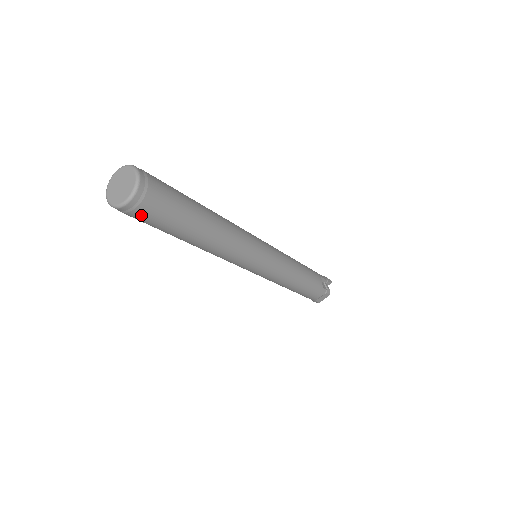
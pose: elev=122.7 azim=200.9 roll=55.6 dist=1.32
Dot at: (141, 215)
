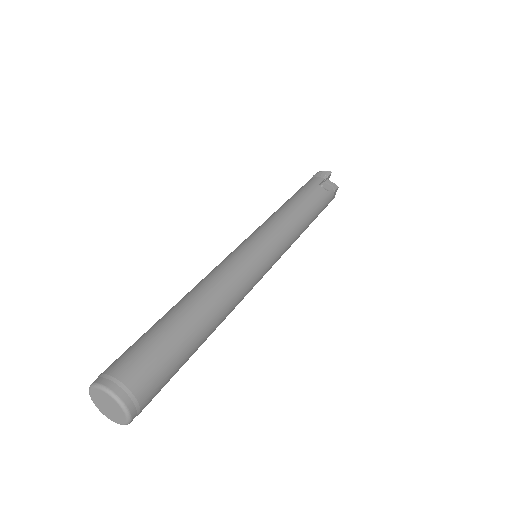
Dot at: occluded
